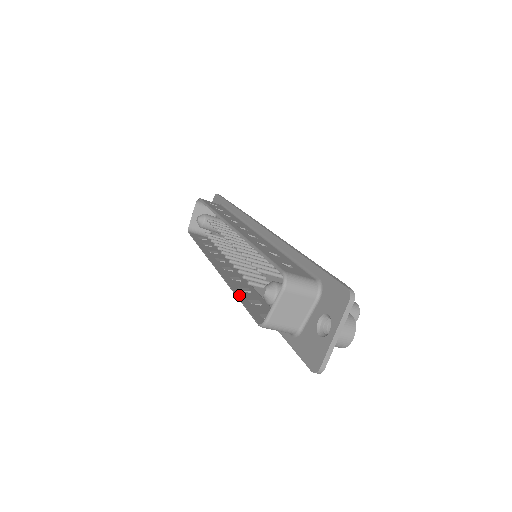
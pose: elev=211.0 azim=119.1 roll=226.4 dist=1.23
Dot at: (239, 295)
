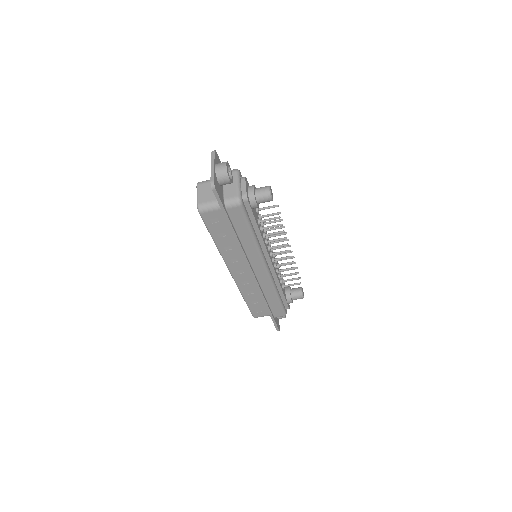
Dot at: (215, 240)
